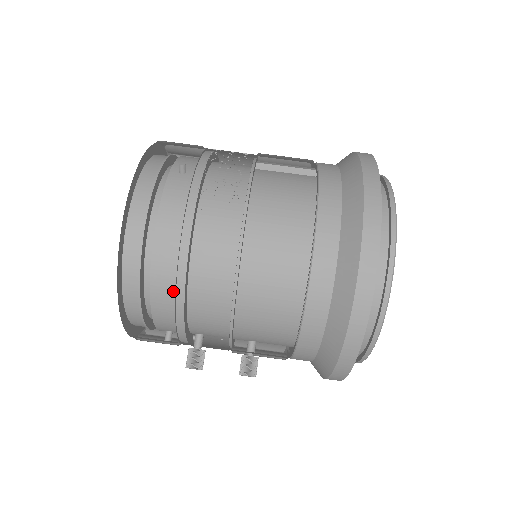
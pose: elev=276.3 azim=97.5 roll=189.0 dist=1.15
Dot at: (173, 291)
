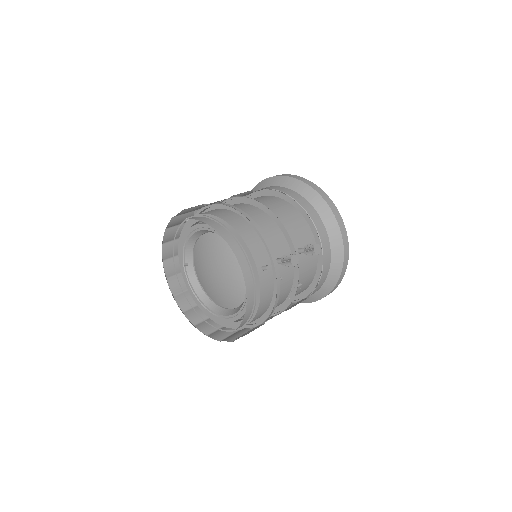
Dot at: (241, 222)
